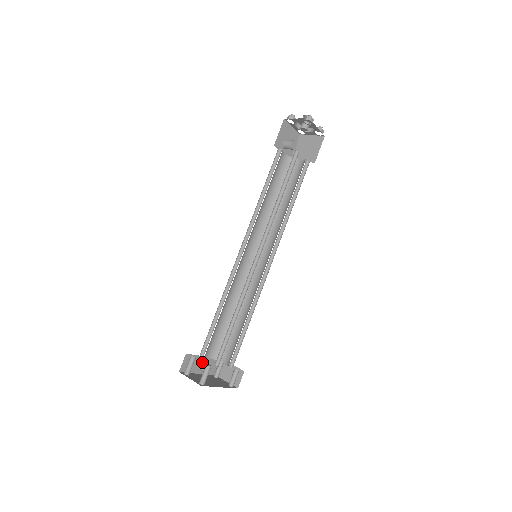
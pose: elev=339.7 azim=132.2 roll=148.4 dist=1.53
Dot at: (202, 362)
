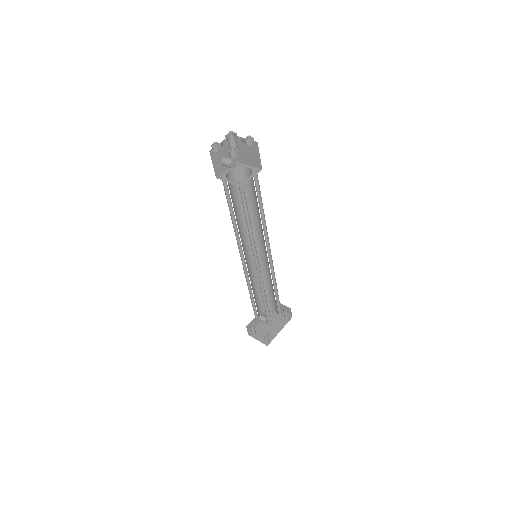
Dot at: (259, 317)
